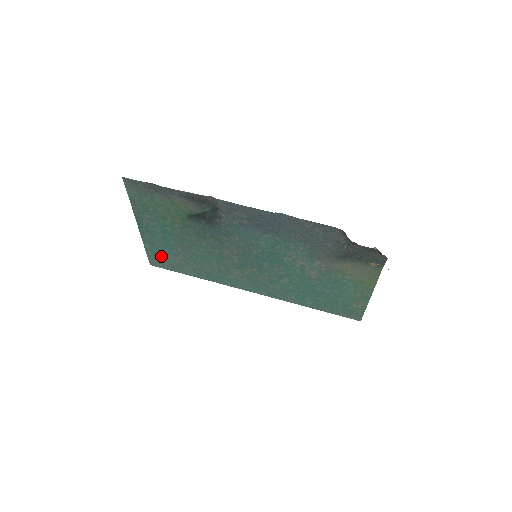
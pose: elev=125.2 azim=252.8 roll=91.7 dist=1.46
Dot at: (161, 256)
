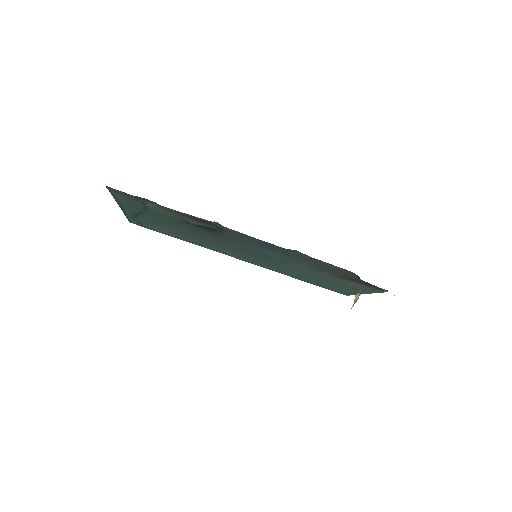
Dot at: (144, 223)
